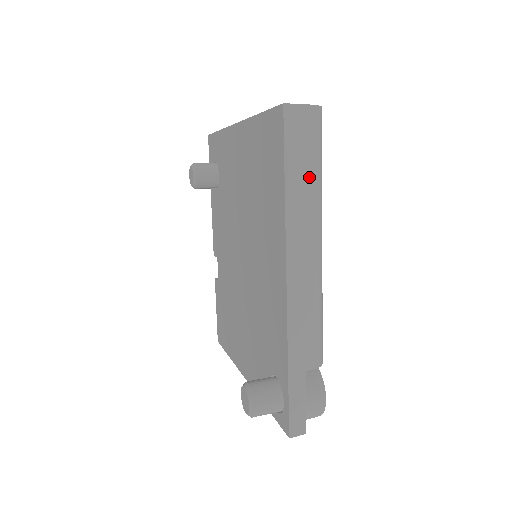
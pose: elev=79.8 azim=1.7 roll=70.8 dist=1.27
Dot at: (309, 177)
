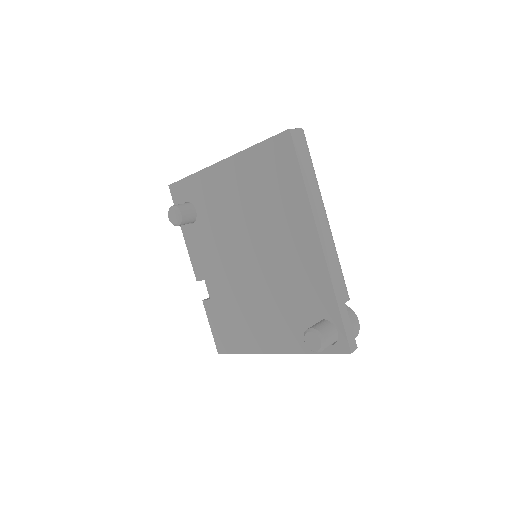
Dot at: (312, 173)
